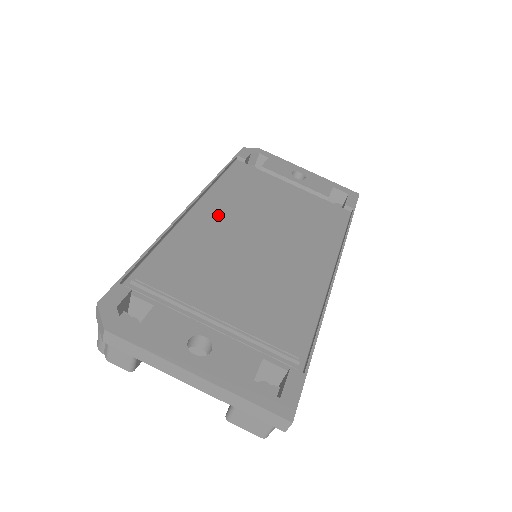
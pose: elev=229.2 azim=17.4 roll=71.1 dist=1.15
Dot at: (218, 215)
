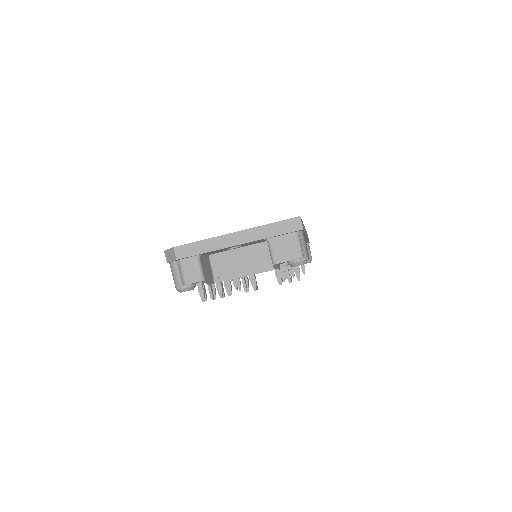
Dot at: occluded
